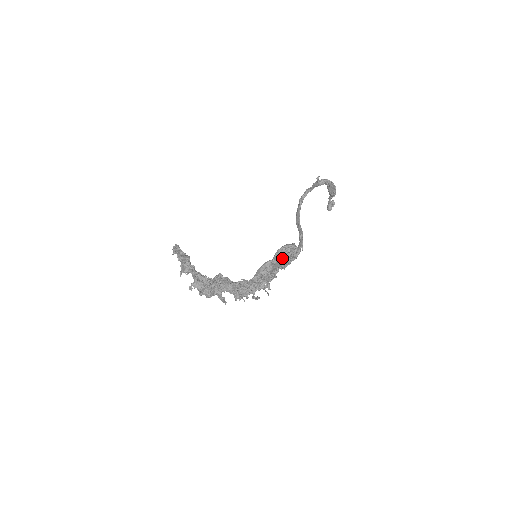
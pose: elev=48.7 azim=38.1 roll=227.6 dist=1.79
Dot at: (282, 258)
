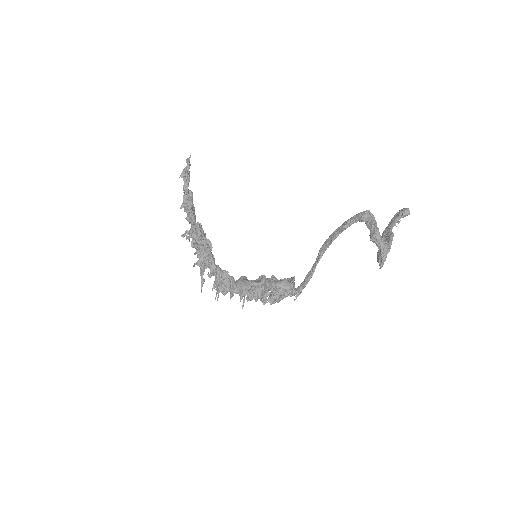
Dot at: (273, 288)
